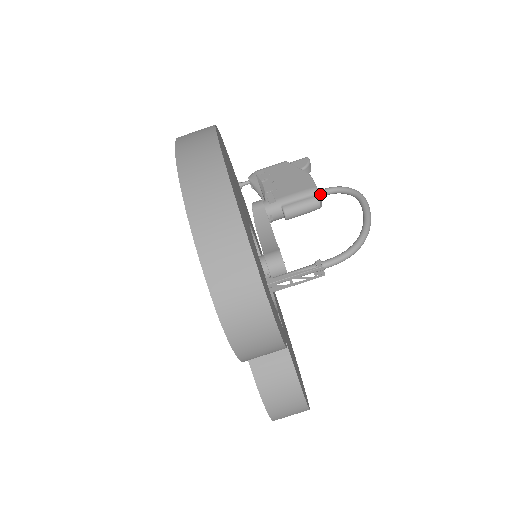
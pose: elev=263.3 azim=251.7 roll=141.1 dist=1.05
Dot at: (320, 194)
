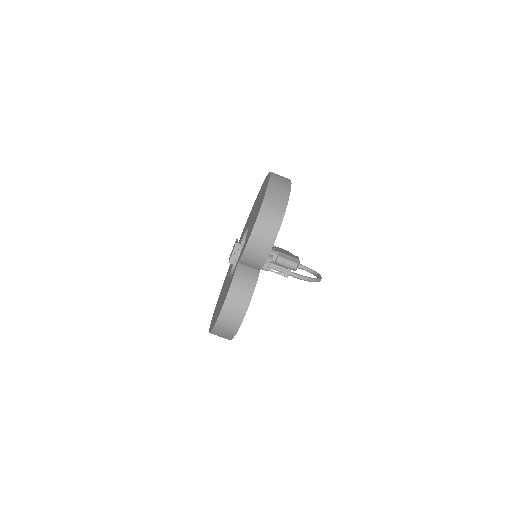
Dot at: (299, 265)
